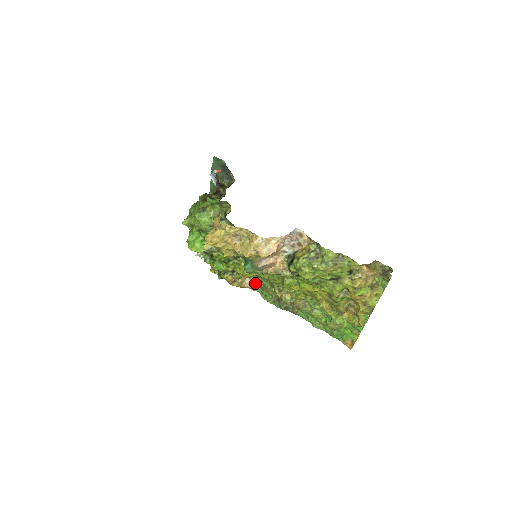
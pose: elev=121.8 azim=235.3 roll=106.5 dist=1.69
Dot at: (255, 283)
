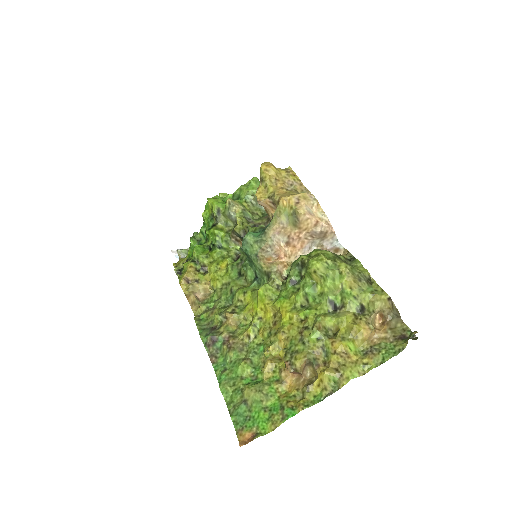
Dot at: (206, 301)
